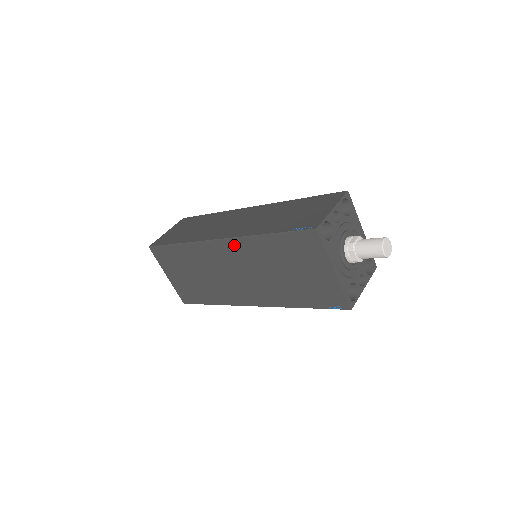
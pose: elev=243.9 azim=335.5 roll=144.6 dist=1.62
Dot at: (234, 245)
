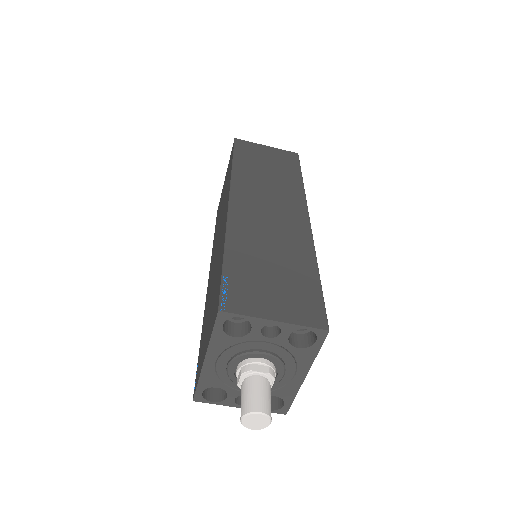
Dot at: (225, 222)
